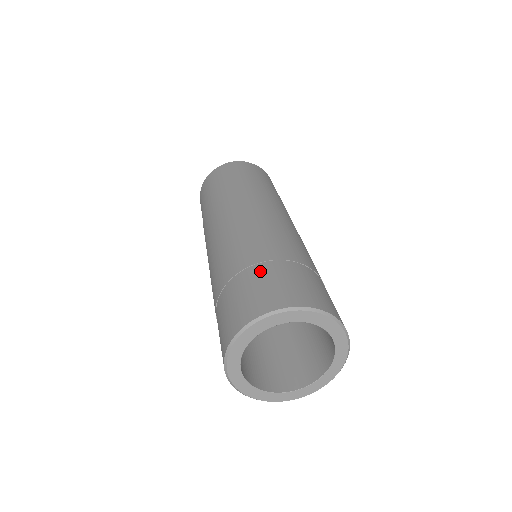
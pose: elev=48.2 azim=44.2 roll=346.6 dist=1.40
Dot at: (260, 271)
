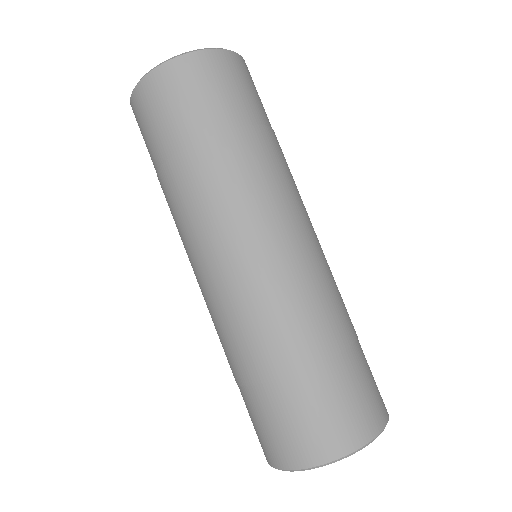
Dot at: (349, 367)
